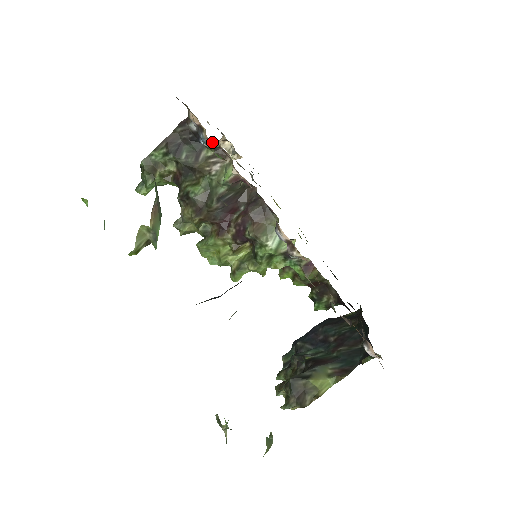
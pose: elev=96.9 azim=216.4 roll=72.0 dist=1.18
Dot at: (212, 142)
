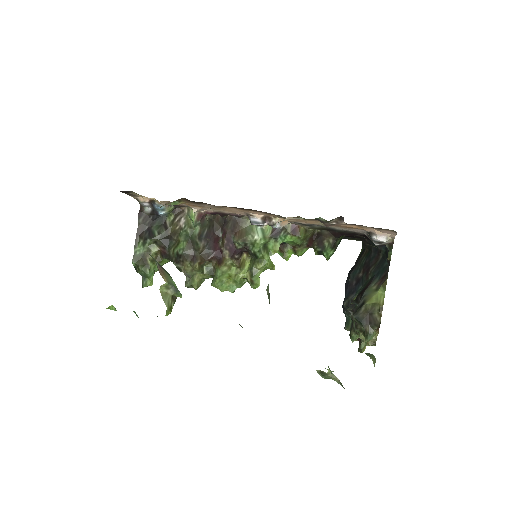
Dot at: (166, 205)
